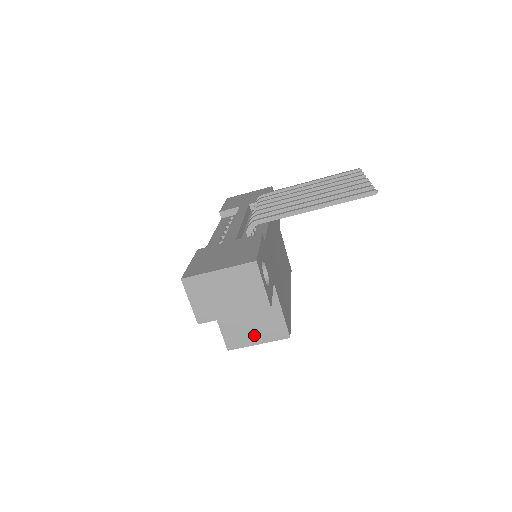
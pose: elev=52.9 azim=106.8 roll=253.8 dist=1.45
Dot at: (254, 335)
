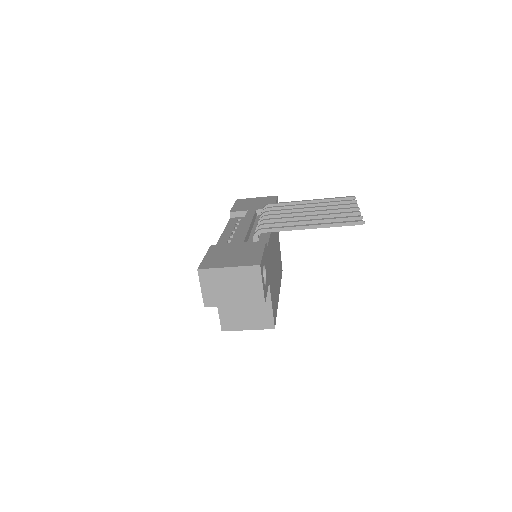
Dot at: (246, 322)
